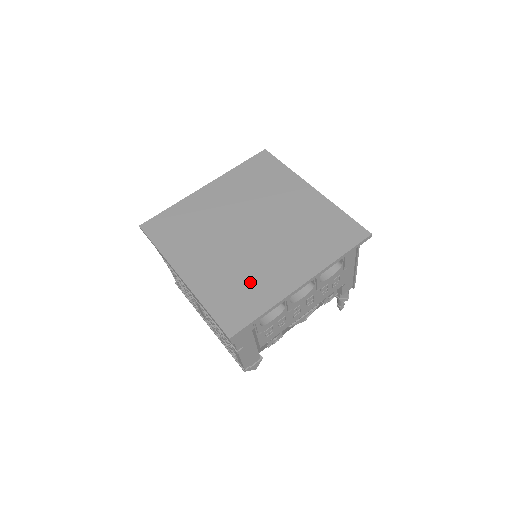
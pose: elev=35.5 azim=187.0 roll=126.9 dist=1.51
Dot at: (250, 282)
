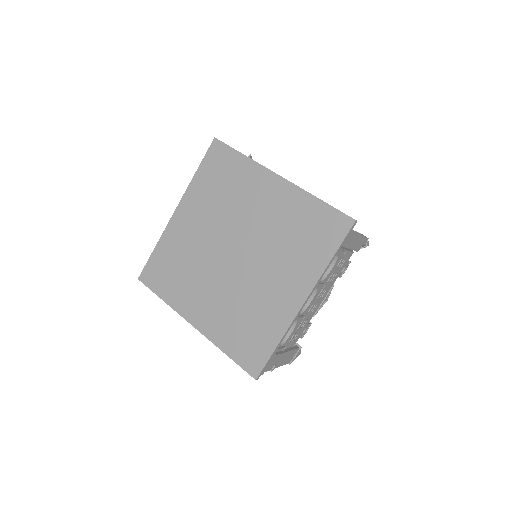
Dot at: (254, 315)
